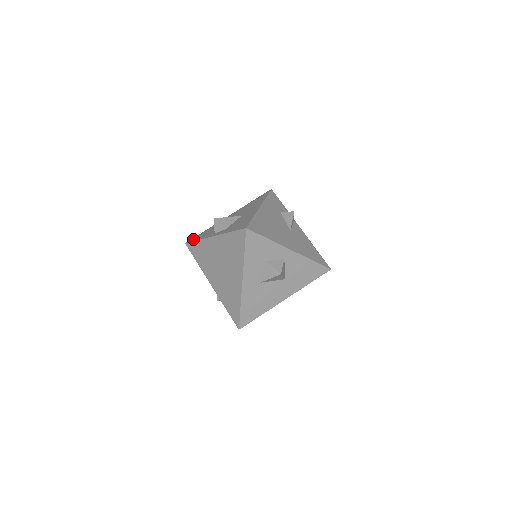
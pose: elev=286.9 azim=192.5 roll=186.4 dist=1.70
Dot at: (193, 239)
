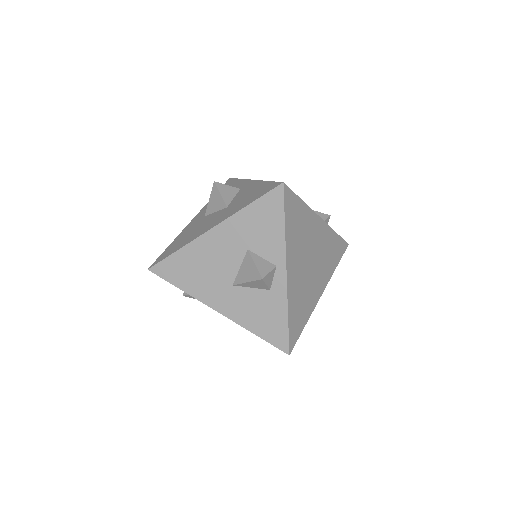
Dot at: occluded
